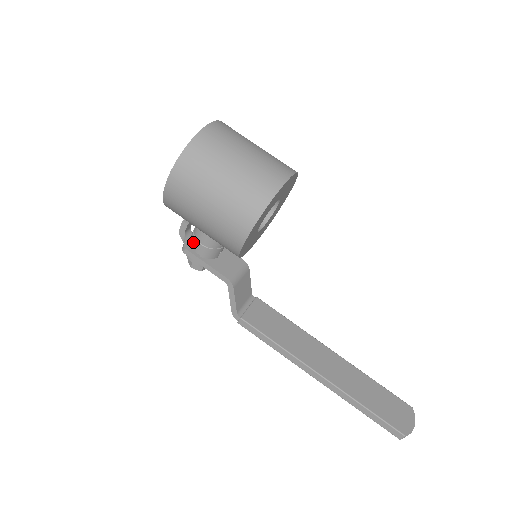
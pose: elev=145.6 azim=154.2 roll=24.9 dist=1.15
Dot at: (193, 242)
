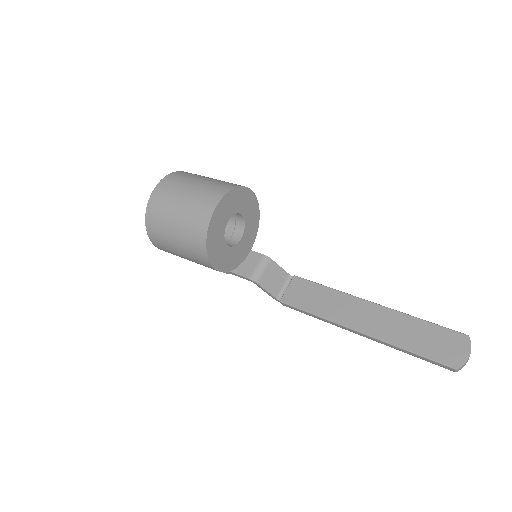
Dot at: occluded
